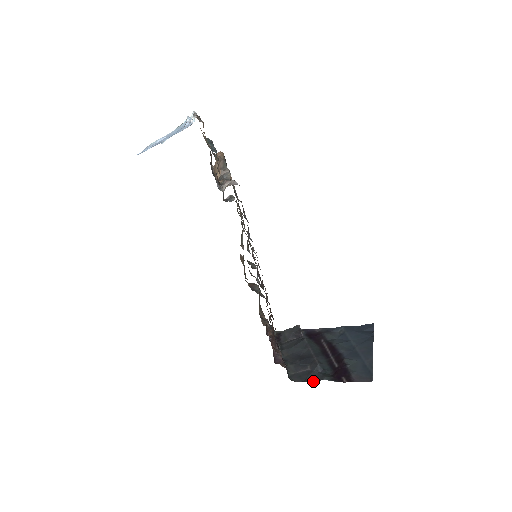
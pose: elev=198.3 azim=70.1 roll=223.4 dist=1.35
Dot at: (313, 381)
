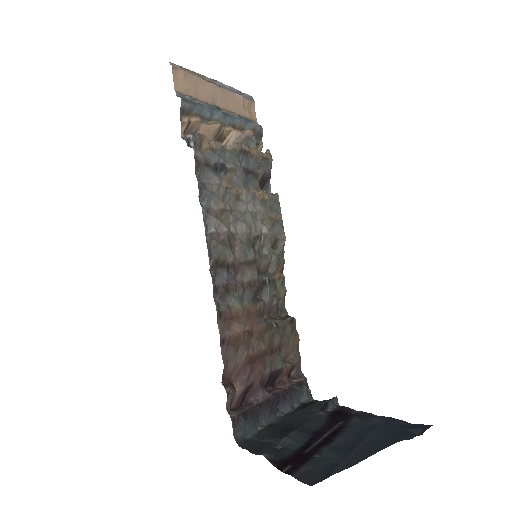
Dot at: (253, 452)
